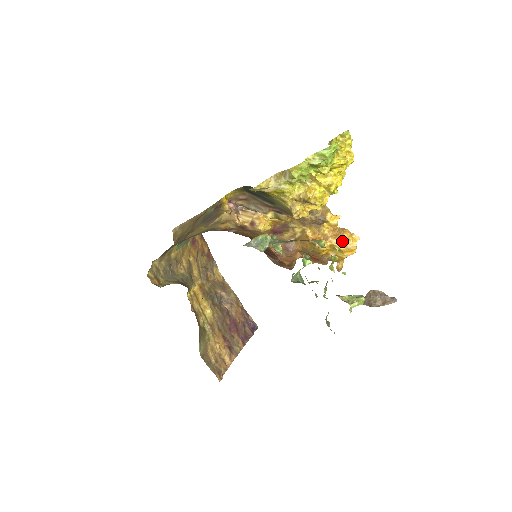
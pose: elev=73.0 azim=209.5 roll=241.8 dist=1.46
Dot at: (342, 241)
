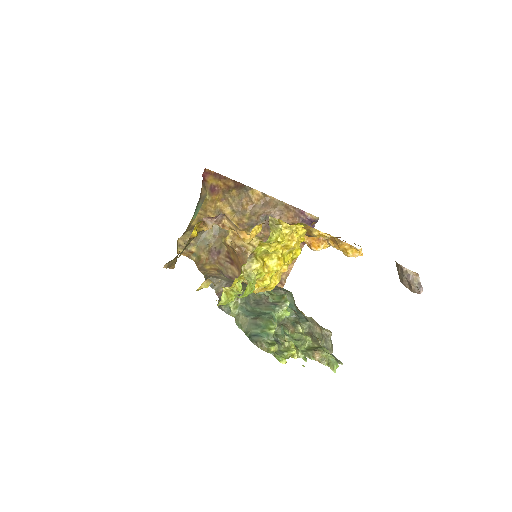
Dot at: occluded
